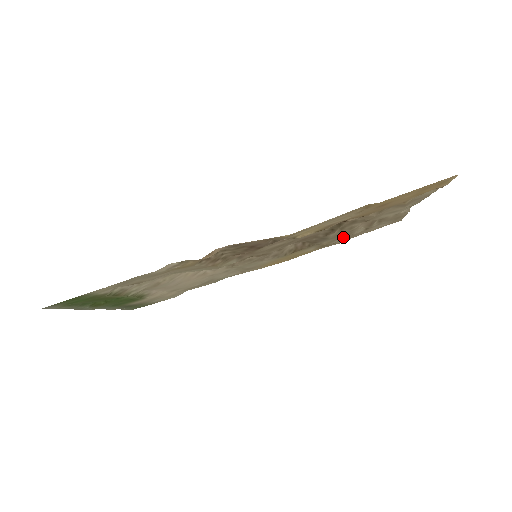
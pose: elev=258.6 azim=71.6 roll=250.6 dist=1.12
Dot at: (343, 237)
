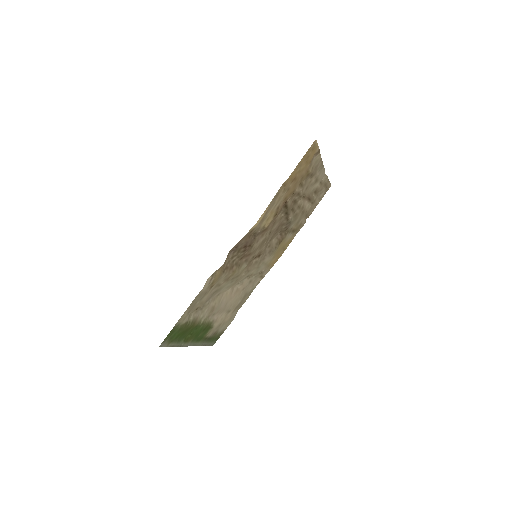
Dot at: (302, 217)
